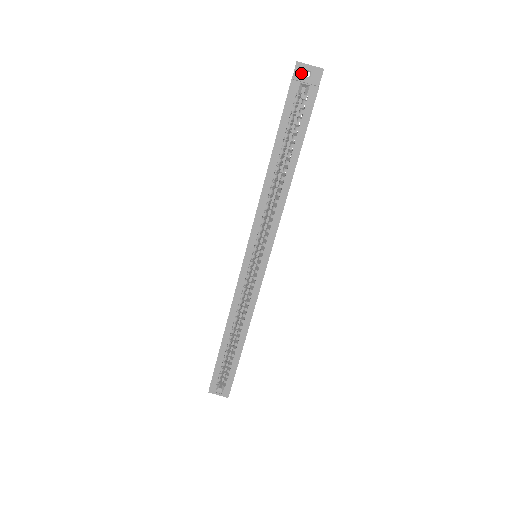
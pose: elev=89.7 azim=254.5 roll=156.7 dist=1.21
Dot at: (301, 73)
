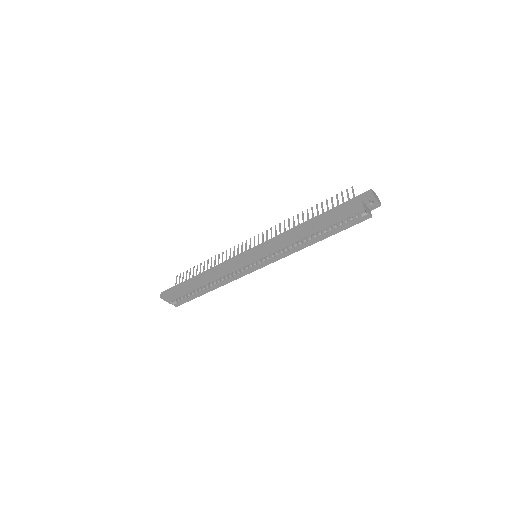
Dot at: (369, 200)
